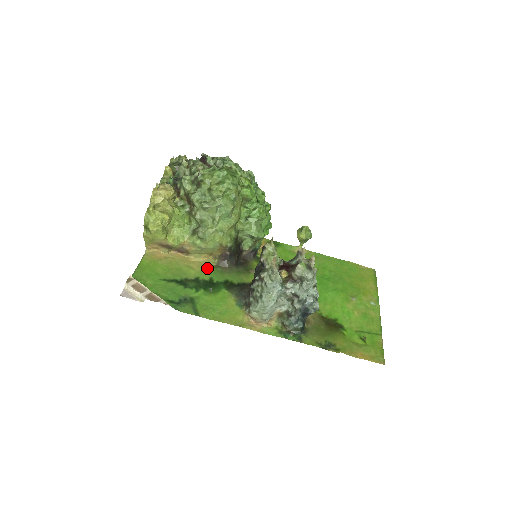
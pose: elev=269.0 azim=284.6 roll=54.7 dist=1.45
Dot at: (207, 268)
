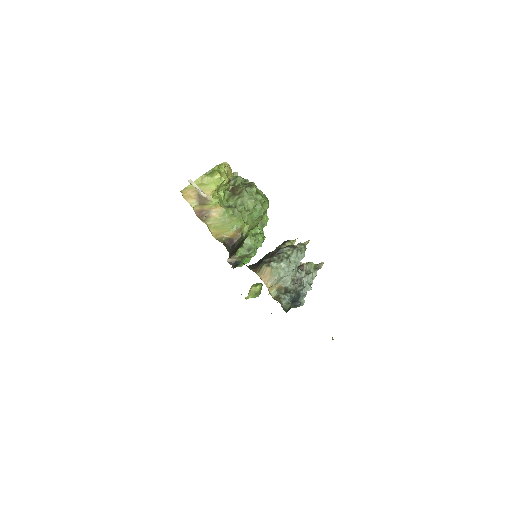
Dot at: occluded
